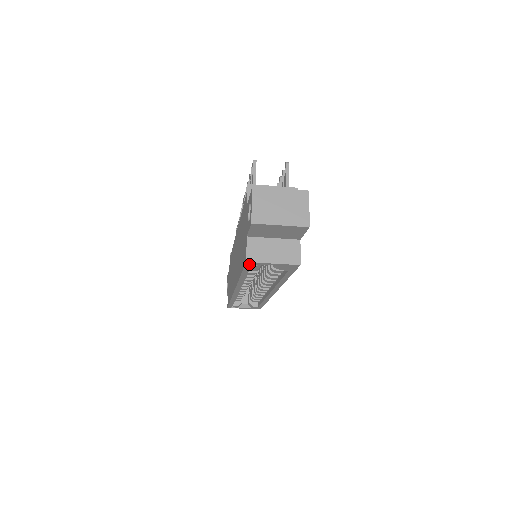
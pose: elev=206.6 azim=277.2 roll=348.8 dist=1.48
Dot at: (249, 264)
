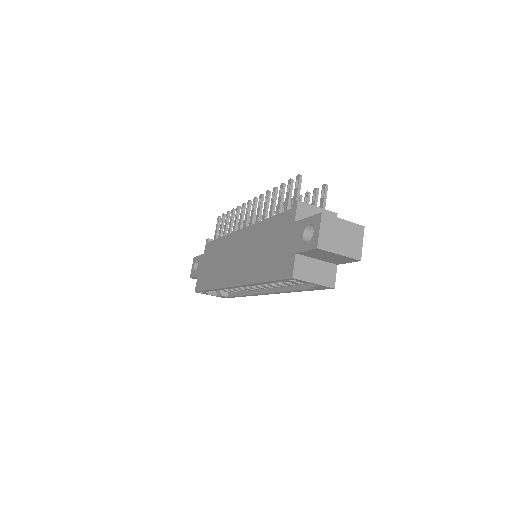
Dot at: (291, 279)
